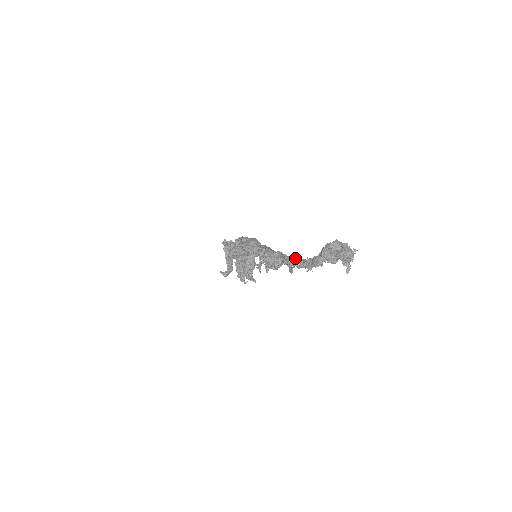
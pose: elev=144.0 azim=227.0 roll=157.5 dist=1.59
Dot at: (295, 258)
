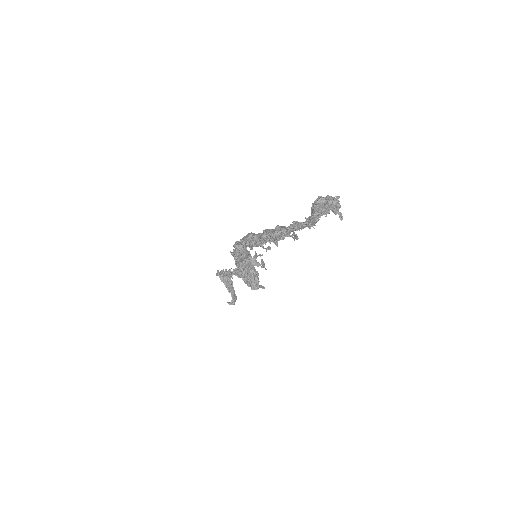
Dot at: (294, 224)
